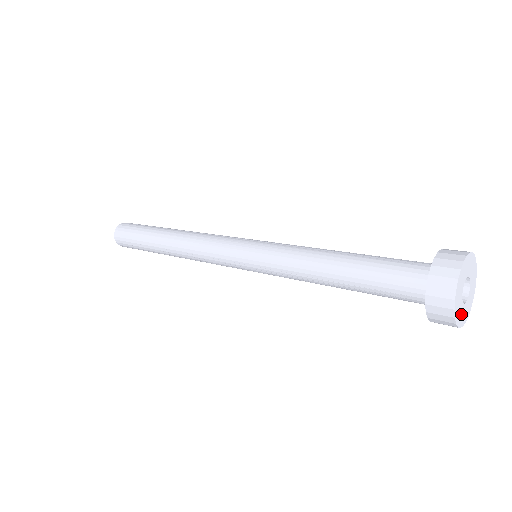
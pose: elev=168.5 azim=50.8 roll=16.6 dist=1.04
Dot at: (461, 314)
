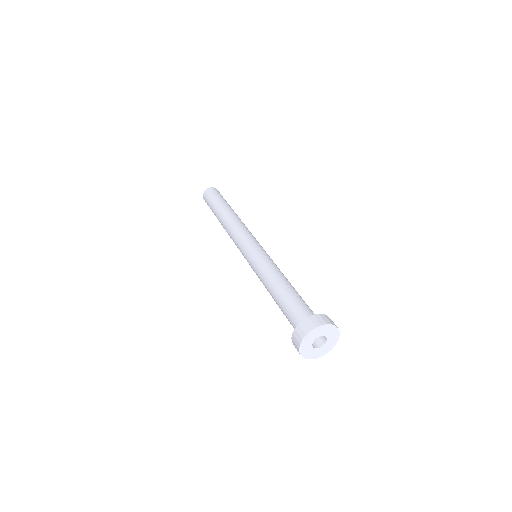
Dot at: (316, 353)
